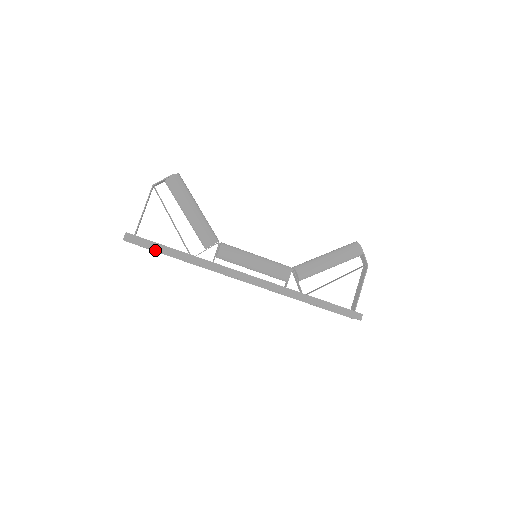
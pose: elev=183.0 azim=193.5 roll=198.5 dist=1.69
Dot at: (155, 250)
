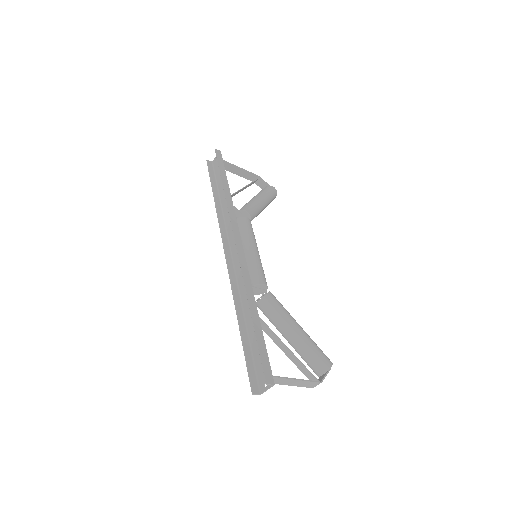
Dot at: (212, 179)
